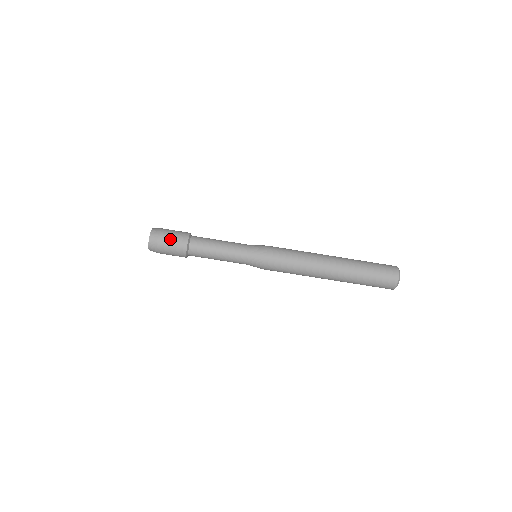
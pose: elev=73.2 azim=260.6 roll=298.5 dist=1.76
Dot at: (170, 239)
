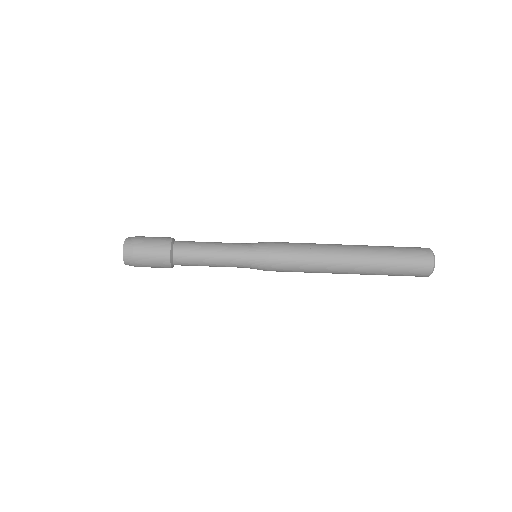
Dot at: (149, 265)
